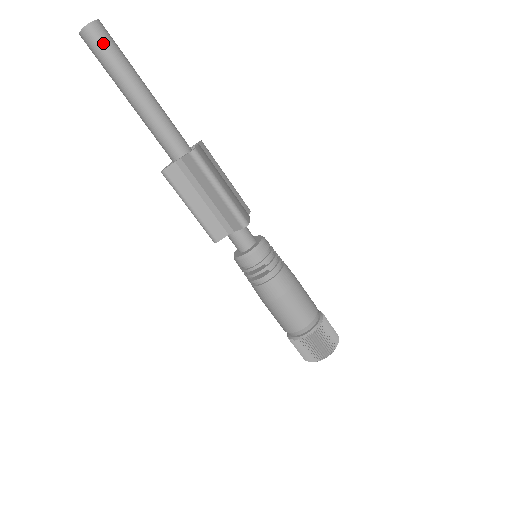
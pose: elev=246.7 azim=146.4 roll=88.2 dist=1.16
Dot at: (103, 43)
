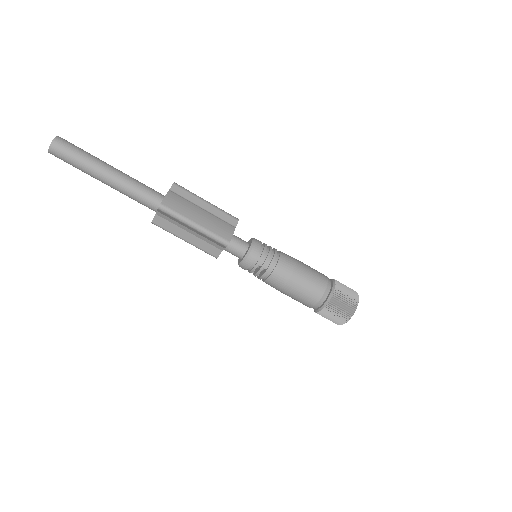
Dot at: (65, 155)
